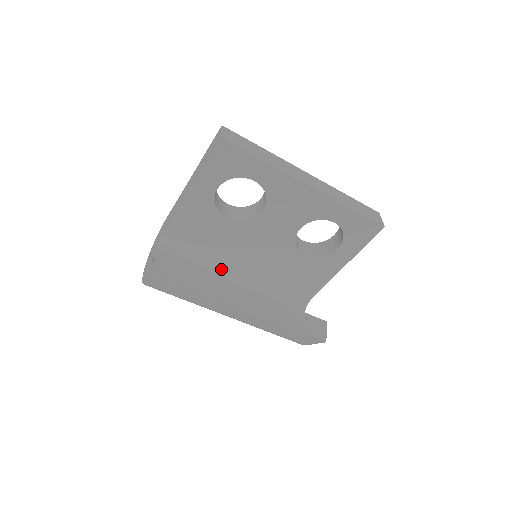
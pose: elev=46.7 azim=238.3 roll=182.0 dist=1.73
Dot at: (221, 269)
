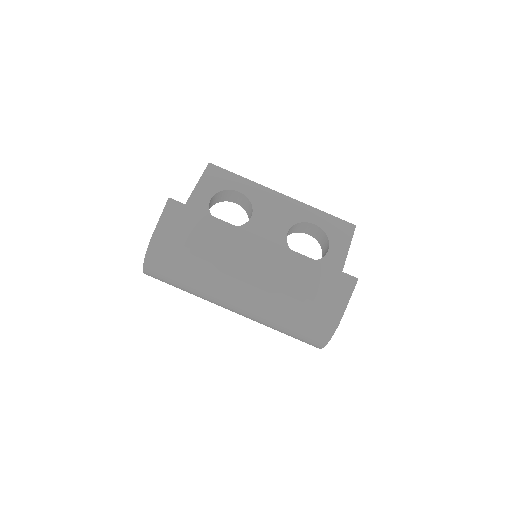
Dot at: occluded
